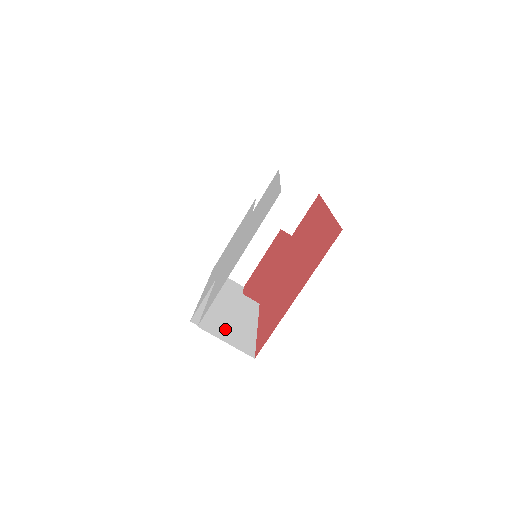
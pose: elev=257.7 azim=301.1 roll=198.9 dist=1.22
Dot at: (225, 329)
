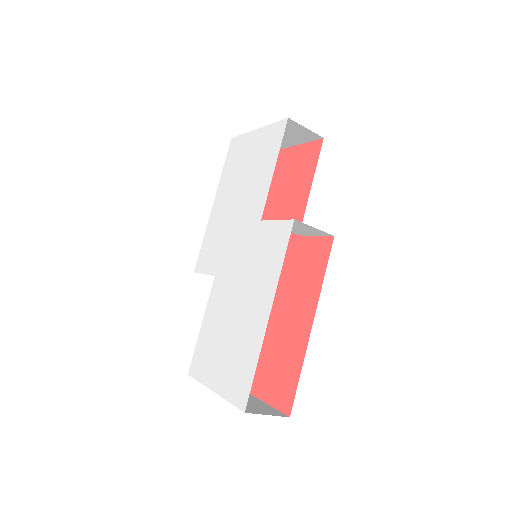
Dot at: occluded
